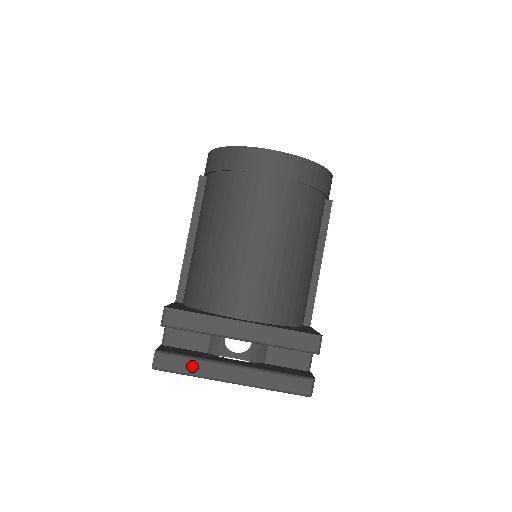
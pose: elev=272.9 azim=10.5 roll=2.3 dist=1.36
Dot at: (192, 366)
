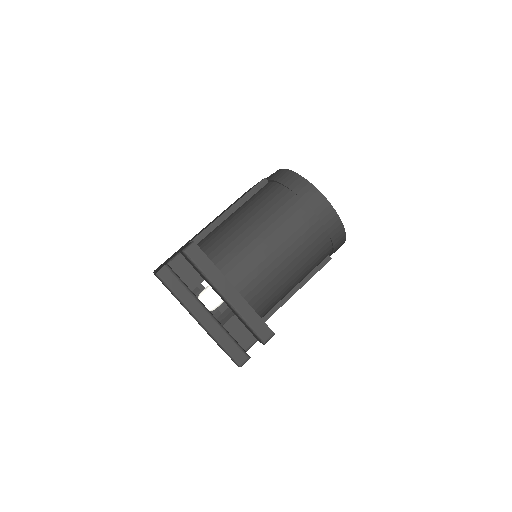
Dot at: (182, 291)
